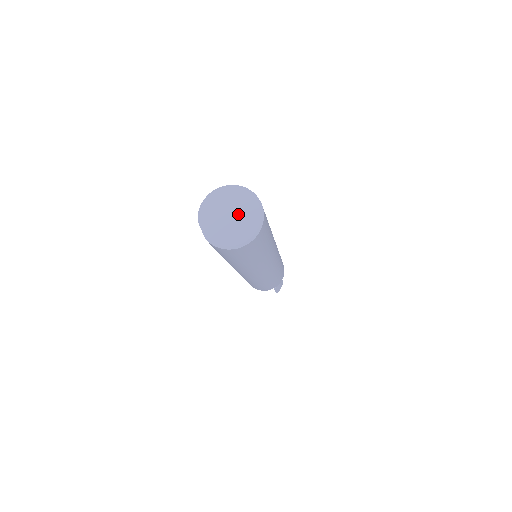
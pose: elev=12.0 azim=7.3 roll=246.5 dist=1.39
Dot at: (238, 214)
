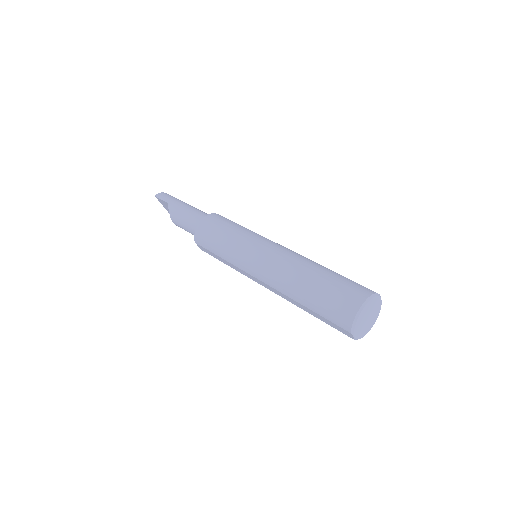
Dot at: (372, 314)
